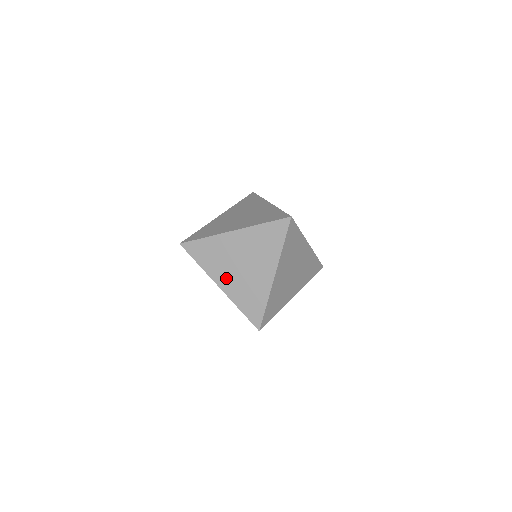
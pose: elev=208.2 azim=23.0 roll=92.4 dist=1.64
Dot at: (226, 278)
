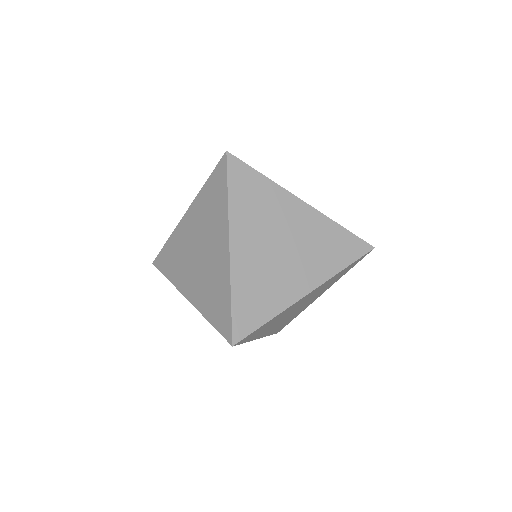
Dot at: (272, 328)
